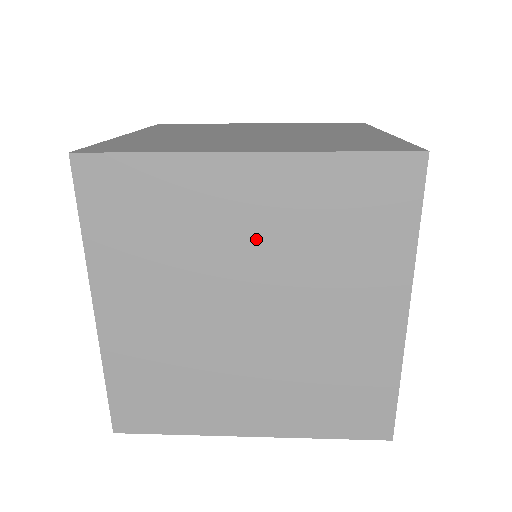
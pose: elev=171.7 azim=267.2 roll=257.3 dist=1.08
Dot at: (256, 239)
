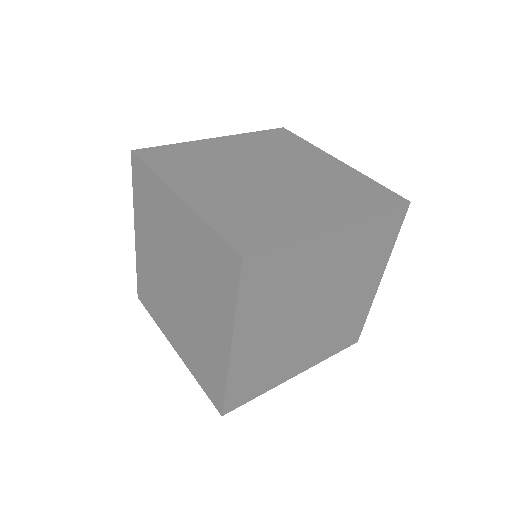
Dot at: (330, 270)
